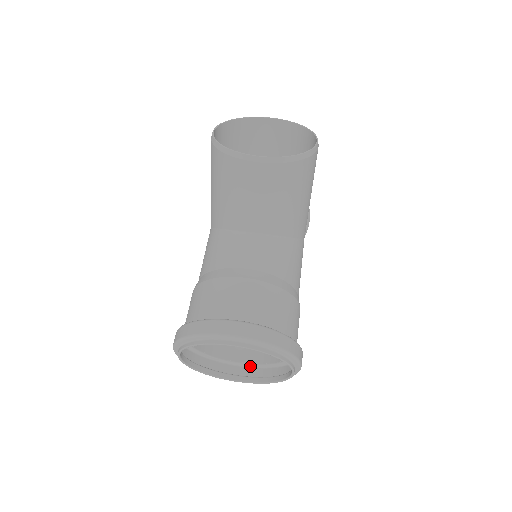
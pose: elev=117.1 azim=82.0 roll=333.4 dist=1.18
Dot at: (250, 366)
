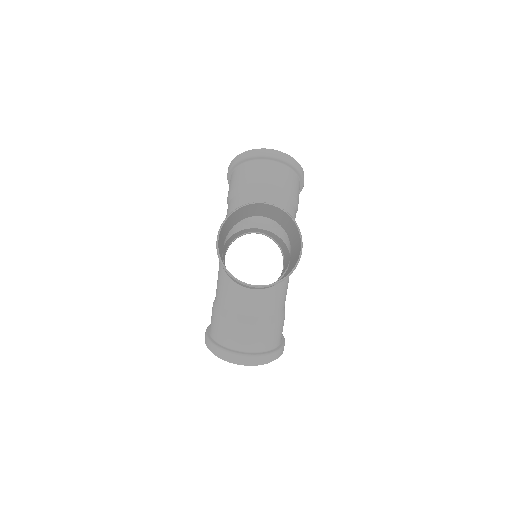
Dot at: occluded
